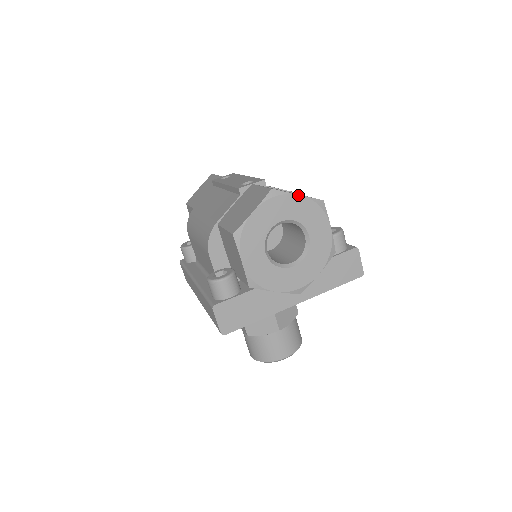
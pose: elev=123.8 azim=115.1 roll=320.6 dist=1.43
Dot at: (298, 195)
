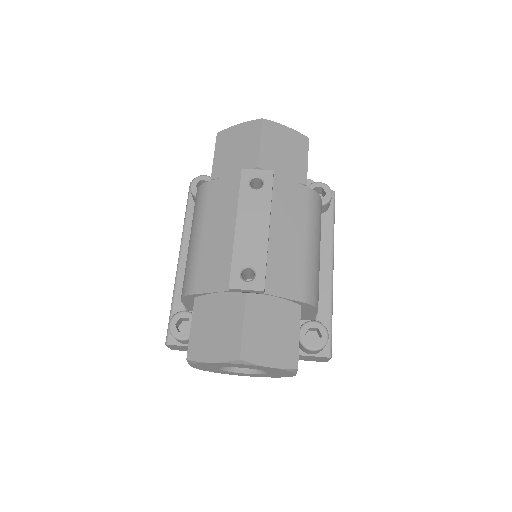
Dot at: (268, 367)
